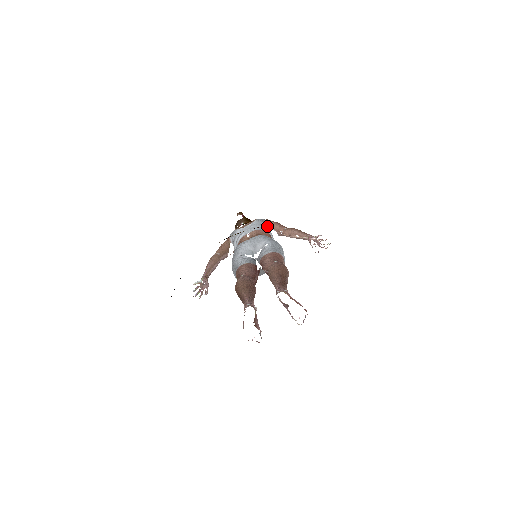
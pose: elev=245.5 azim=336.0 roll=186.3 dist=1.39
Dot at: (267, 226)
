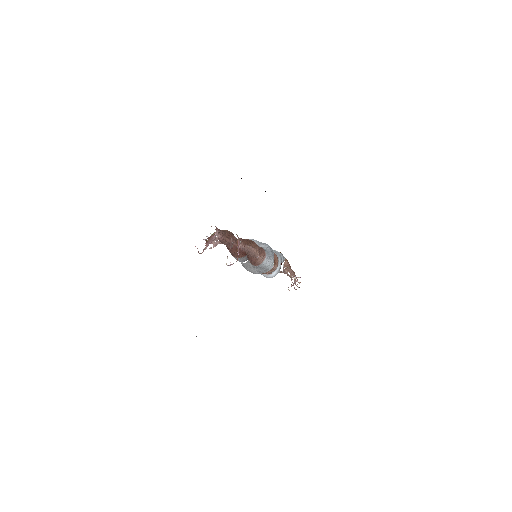
Dot at: (283, 260)
